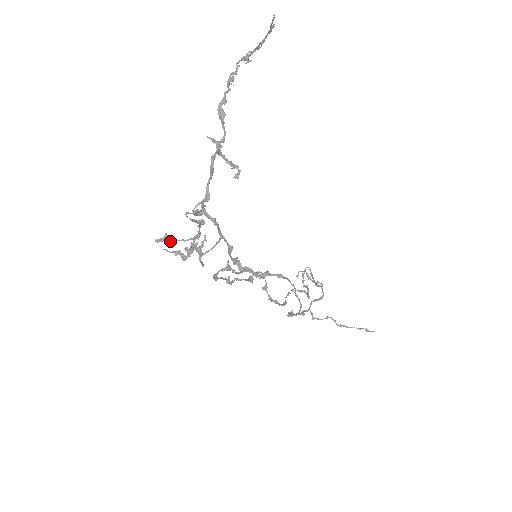
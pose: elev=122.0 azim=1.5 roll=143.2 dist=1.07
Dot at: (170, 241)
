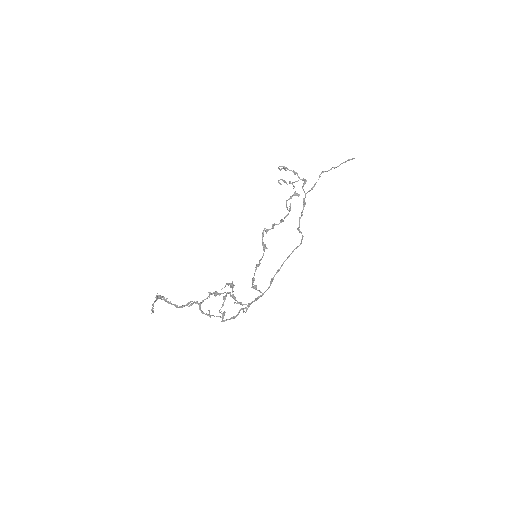
Dot at: occluded
